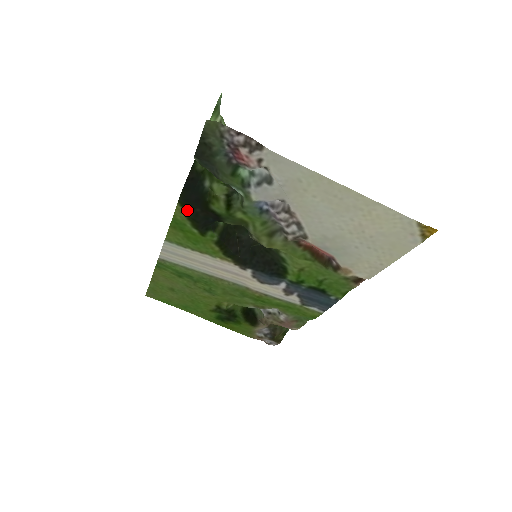
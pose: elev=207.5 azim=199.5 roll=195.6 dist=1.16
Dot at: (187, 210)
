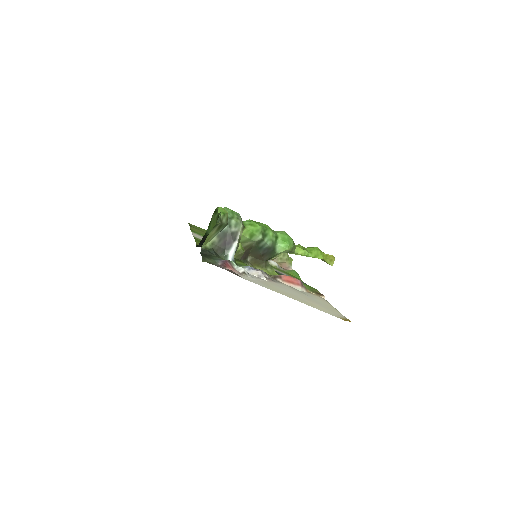
Dot at: occluded
